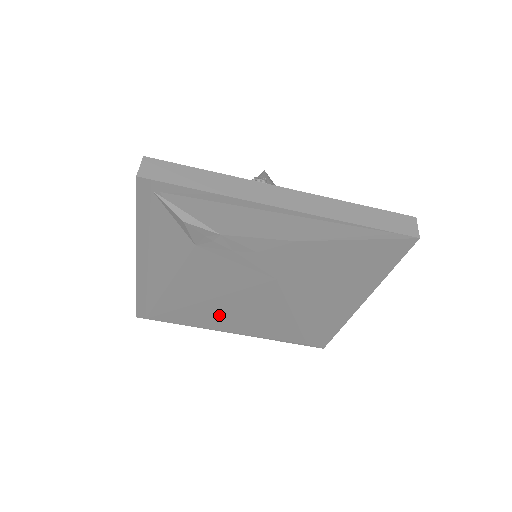
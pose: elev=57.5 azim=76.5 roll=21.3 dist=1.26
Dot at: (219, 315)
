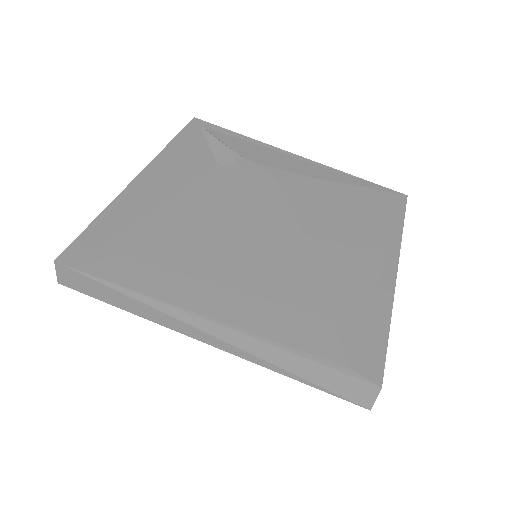
Dot at: (207, 269)
